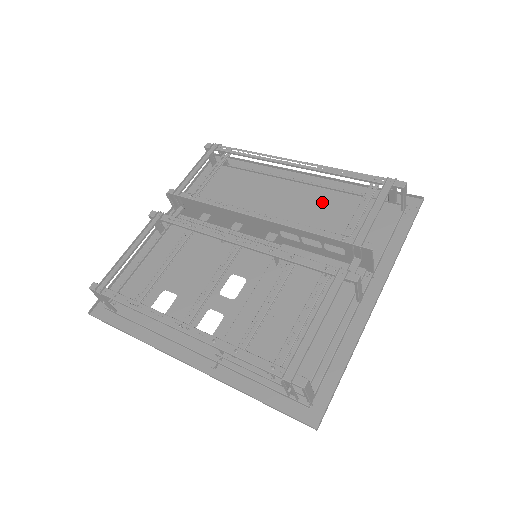
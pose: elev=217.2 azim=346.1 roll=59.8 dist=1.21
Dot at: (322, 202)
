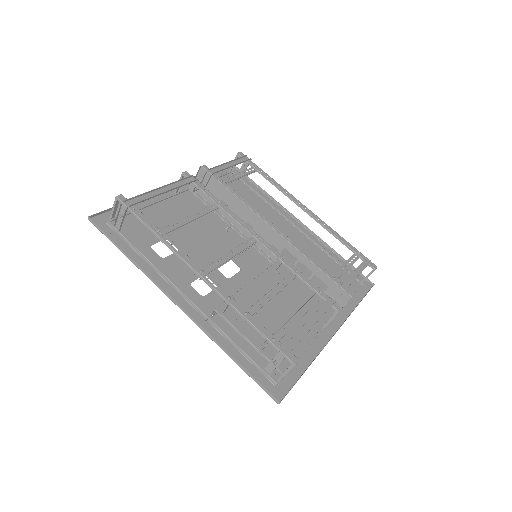
Dot at: (307, 247)
